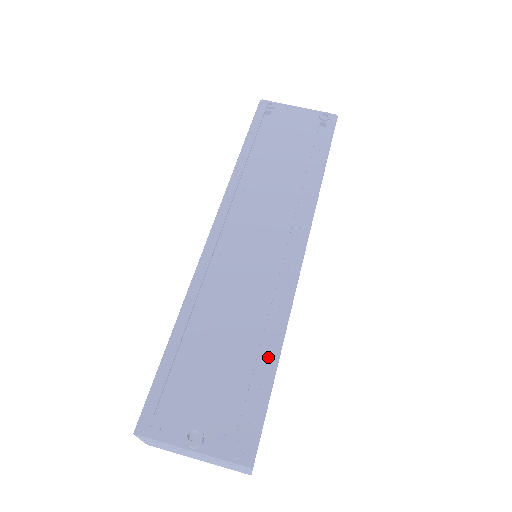
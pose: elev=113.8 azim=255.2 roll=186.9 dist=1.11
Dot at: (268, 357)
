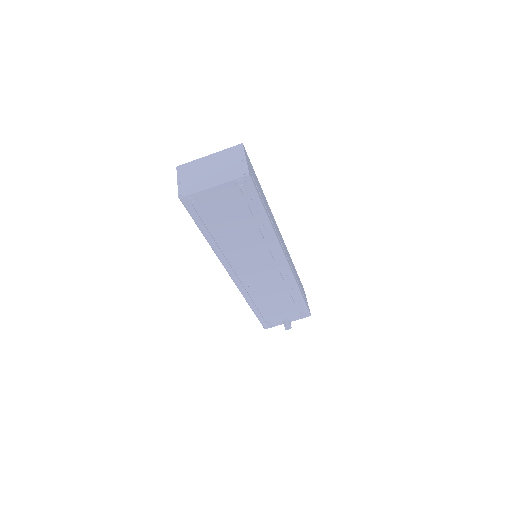
Dot at: (297, 296)
